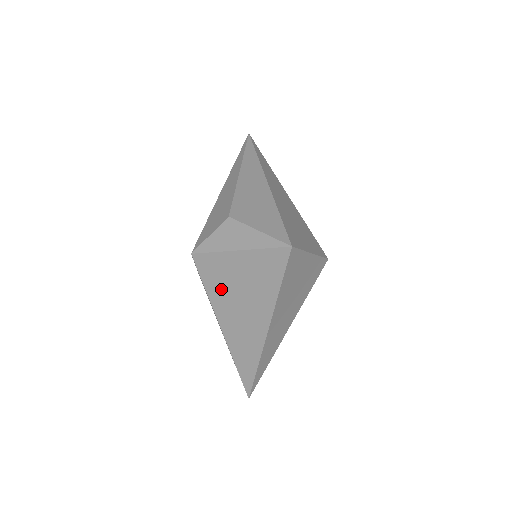
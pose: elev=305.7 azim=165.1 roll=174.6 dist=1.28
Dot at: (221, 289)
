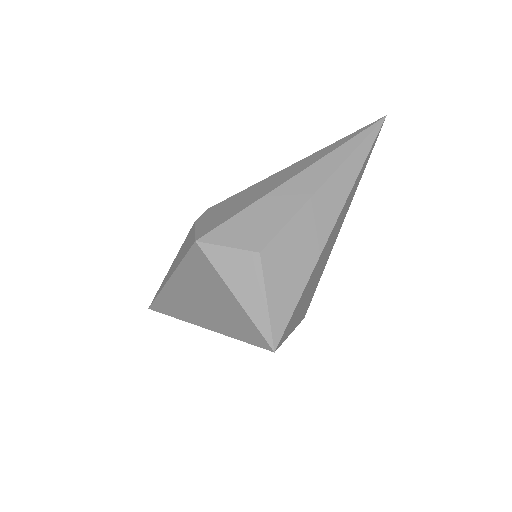
Dot at: (194, 278)
